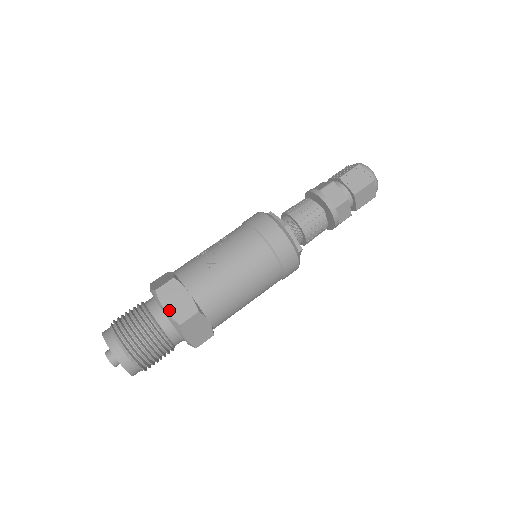
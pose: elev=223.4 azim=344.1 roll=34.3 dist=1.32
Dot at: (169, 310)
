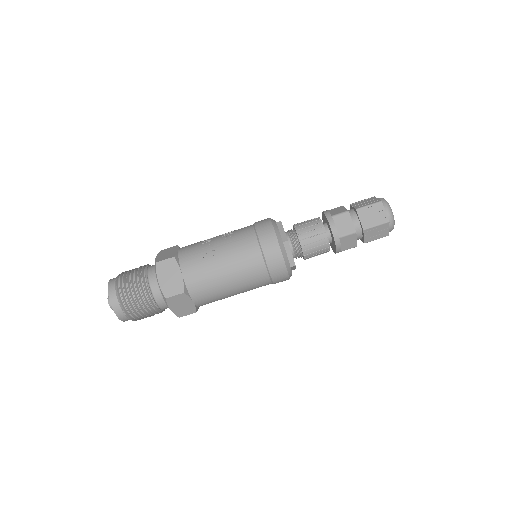
Dot at: (161, 283)
